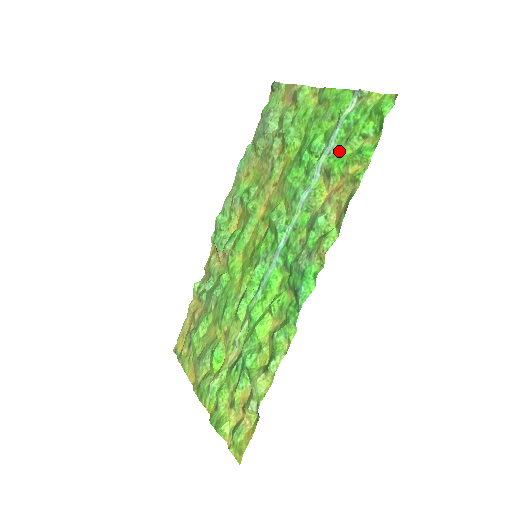
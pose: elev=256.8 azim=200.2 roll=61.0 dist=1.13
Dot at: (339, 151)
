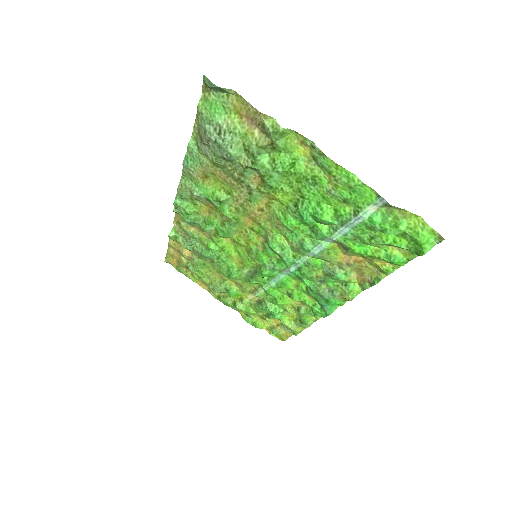
Dot at: (359, 239)
